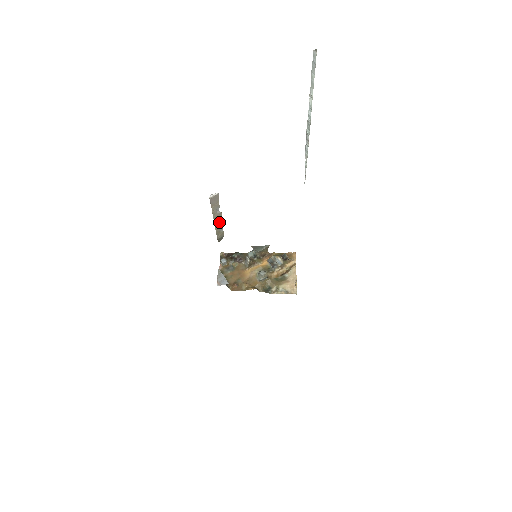
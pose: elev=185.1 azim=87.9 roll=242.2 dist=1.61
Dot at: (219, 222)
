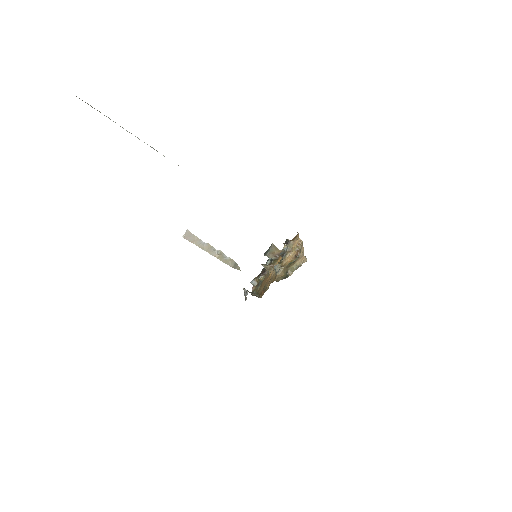
Dot at: (216, 252)
